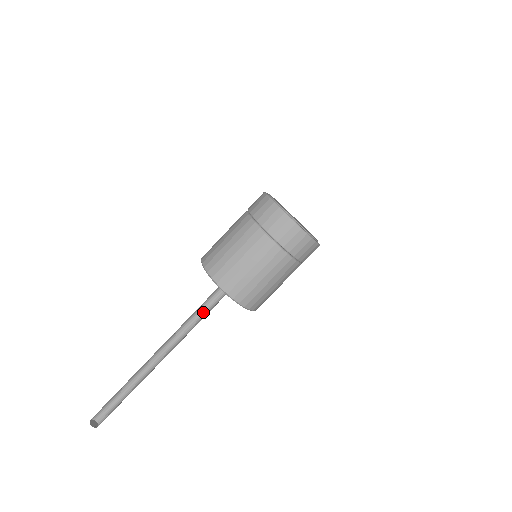
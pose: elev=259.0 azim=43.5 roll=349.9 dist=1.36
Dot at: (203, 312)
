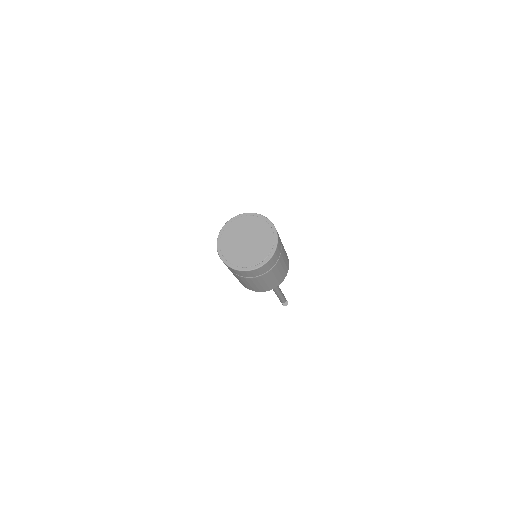
Dot at: occluded
